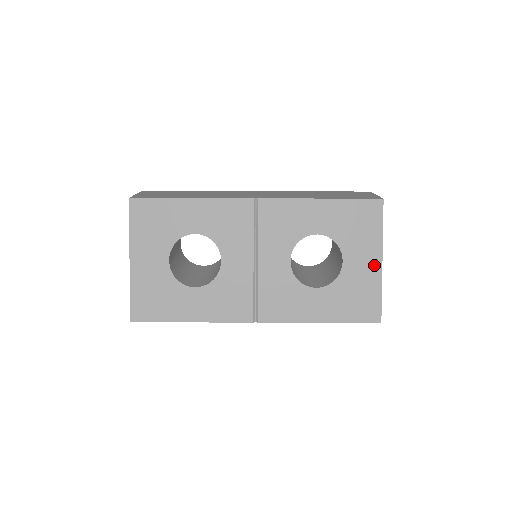
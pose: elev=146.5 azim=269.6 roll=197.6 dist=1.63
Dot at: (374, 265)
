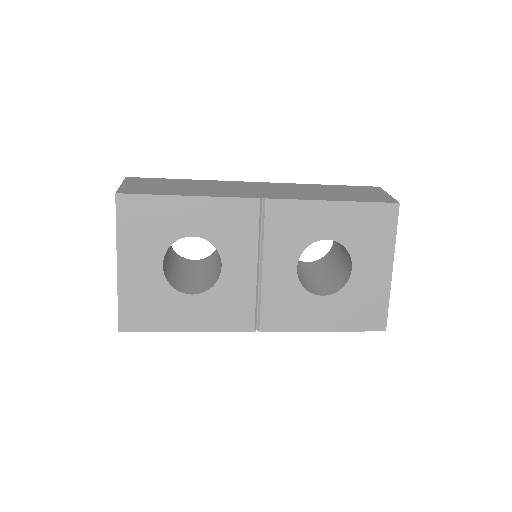
Dot at: (384, 273)
